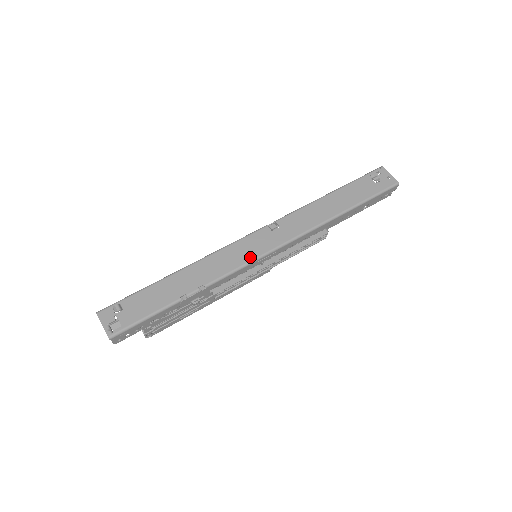
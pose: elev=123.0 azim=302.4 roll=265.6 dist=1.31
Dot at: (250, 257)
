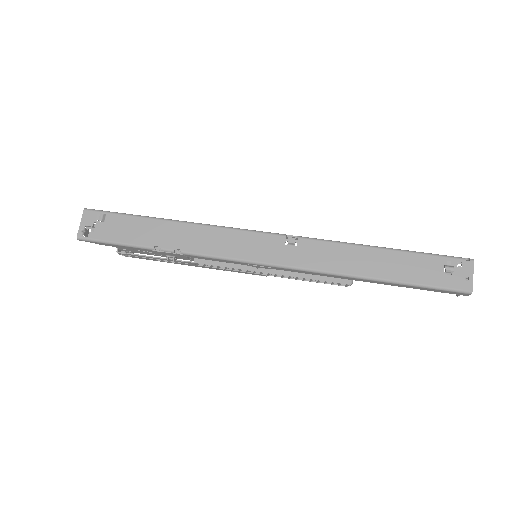
Dot at: (242, 255)
